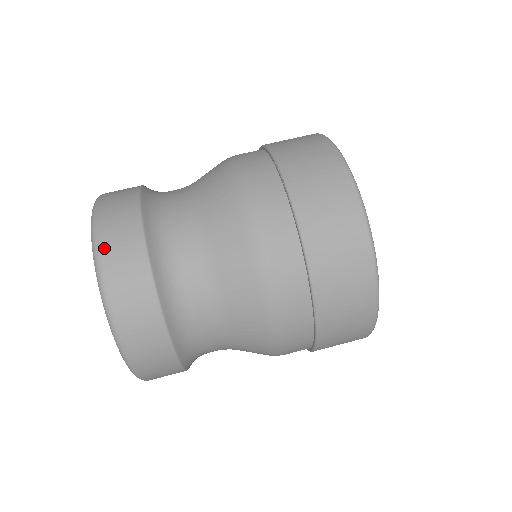
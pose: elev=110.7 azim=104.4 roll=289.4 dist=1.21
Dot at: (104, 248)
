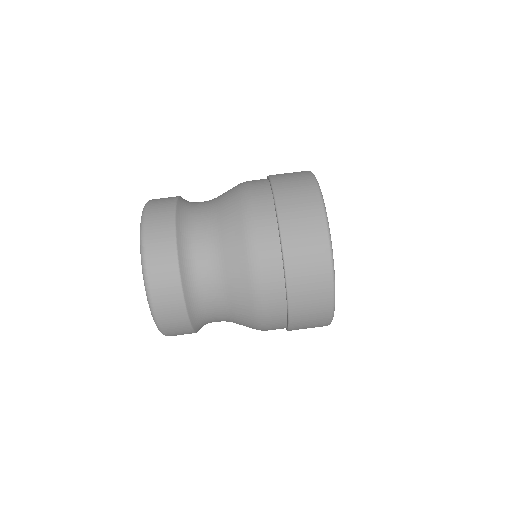
Dot at: (156, 301)
